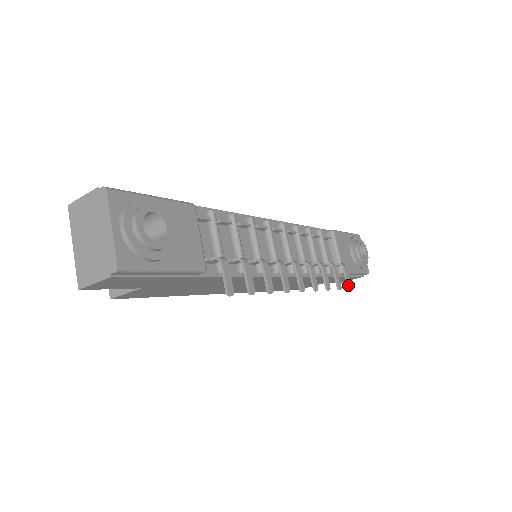
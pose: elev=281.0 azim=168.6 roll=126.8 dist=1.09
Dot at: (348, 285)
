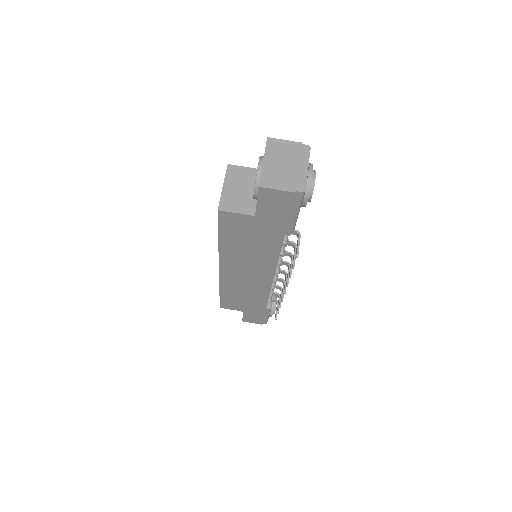
Dot at: occluded
